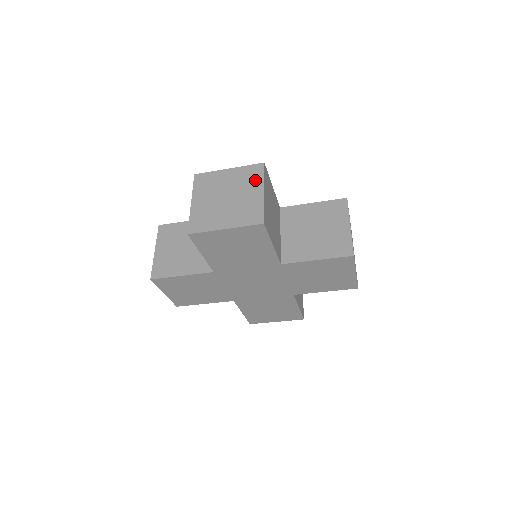
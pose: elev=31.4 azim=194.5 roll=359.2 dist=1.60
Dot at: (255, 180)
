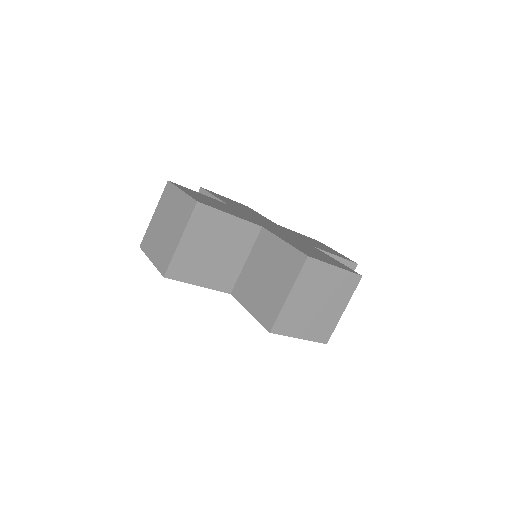
Dot at: (183, 220)
